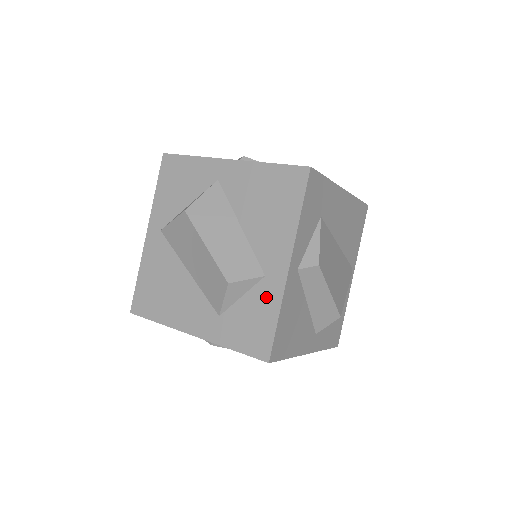
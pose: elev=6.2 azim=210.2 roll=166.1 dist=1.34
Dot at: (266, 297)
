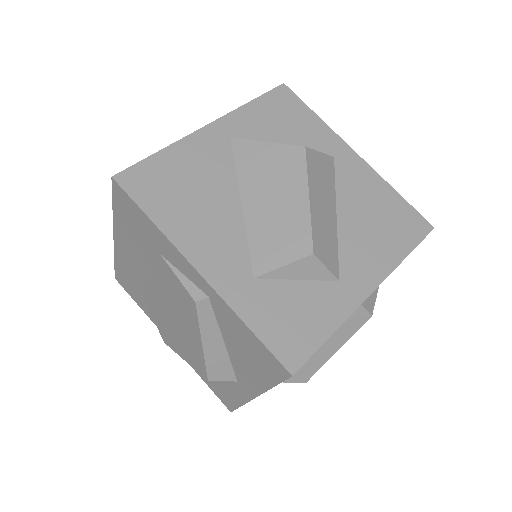
Dot at: (329, 302)
